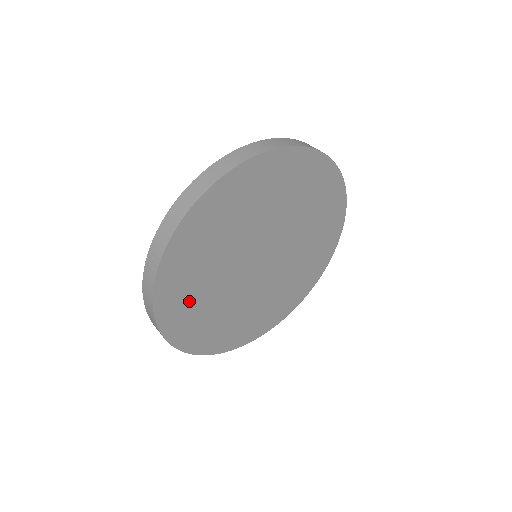
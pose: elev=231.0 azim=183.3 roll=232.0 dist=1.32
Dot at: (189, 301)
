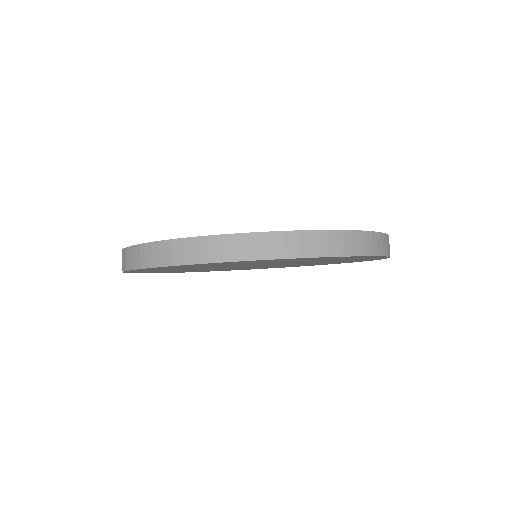
Dot at: (182, 271)
